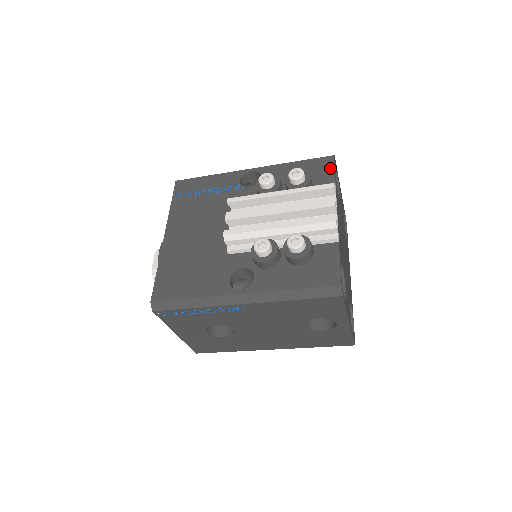
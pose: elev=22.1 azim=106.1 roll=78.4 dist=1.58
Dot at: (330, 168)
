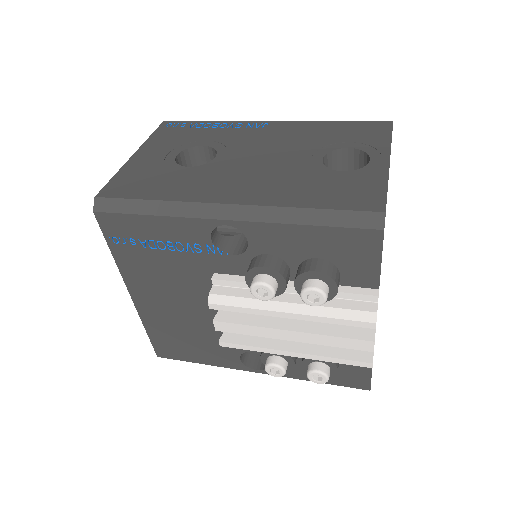
Dot at: (373, 255)
